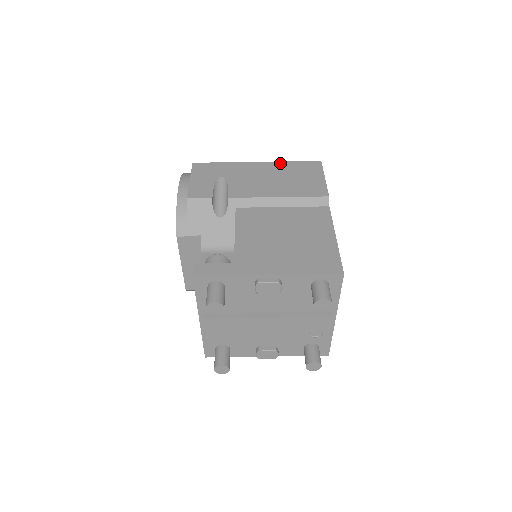
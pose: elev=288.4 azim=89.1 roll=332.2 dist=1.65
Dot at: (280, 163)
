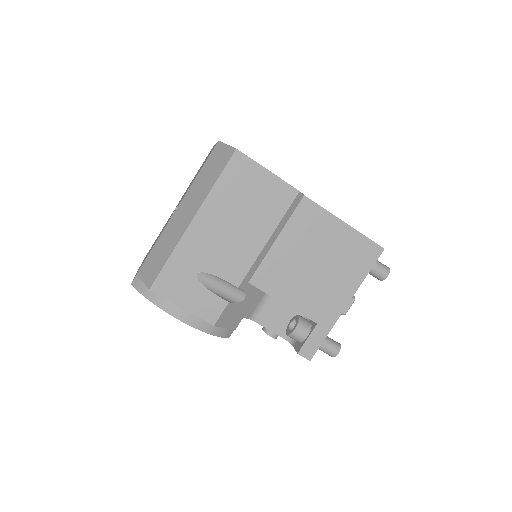
Dot at: (211, 197)
